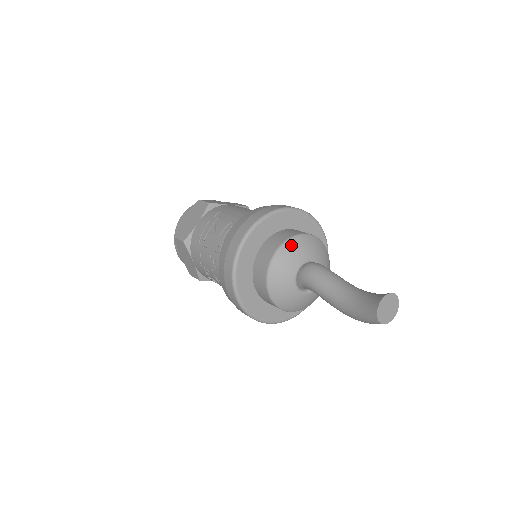
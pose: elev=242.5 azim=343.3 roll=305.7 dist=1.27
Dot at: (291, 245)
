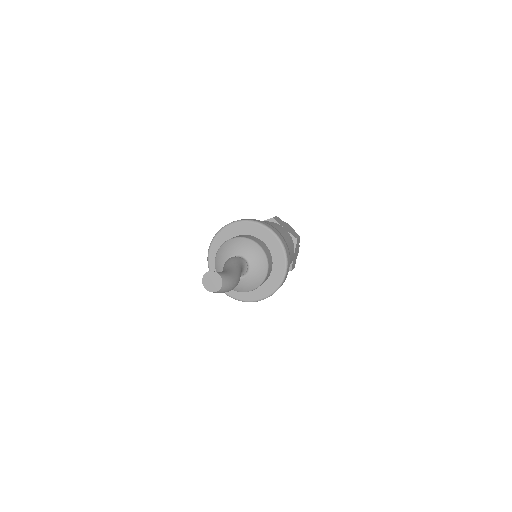
Dot at: (221, 250)
